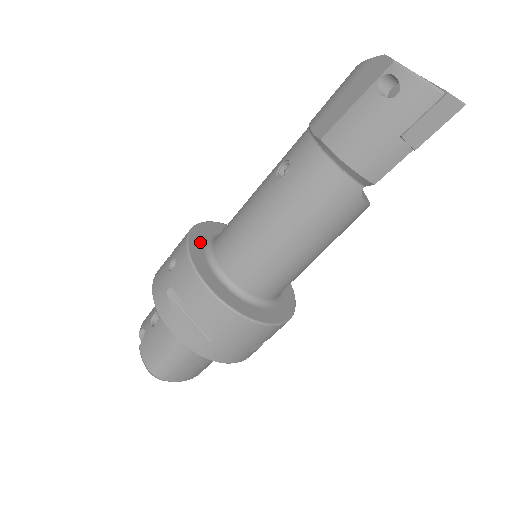
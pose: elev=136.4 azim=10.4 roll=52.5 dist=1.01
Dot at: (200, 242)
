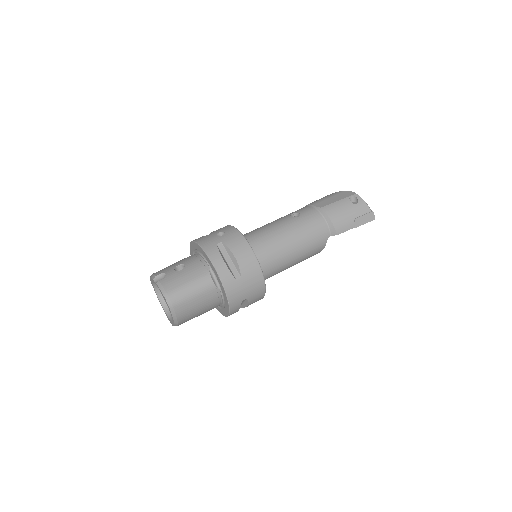
Dot at: occluded
